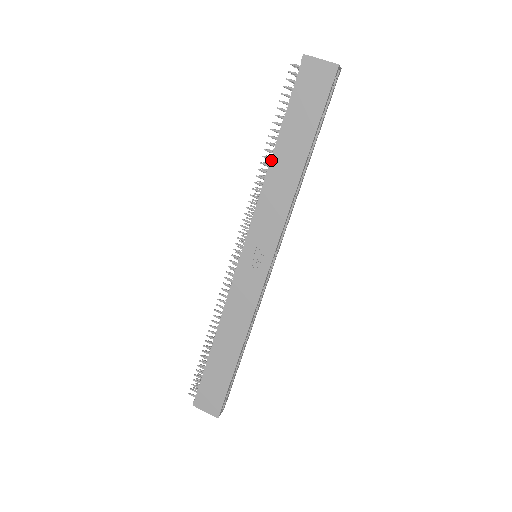
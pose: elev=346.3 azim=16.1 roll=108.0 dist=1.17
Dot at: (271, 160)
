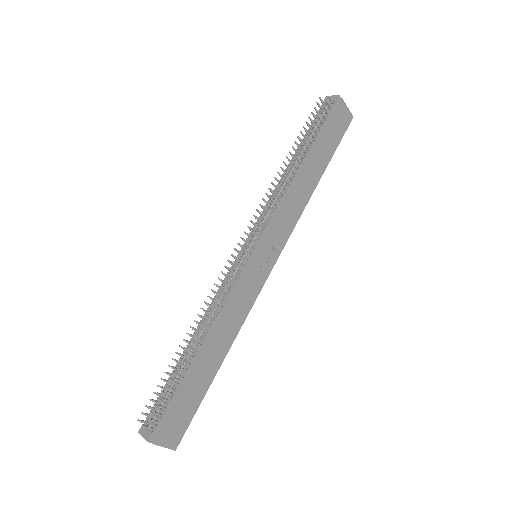
Dot at: (300, 169)
